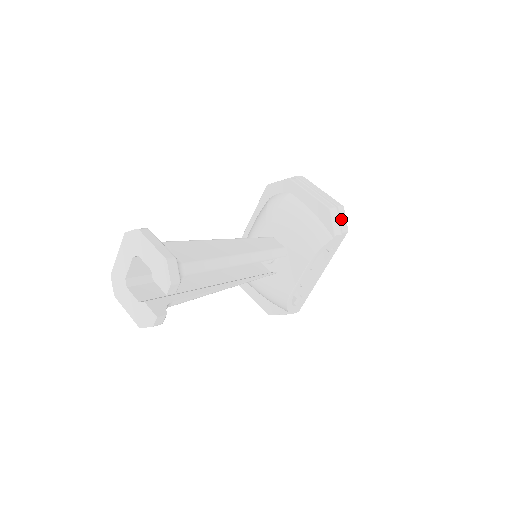
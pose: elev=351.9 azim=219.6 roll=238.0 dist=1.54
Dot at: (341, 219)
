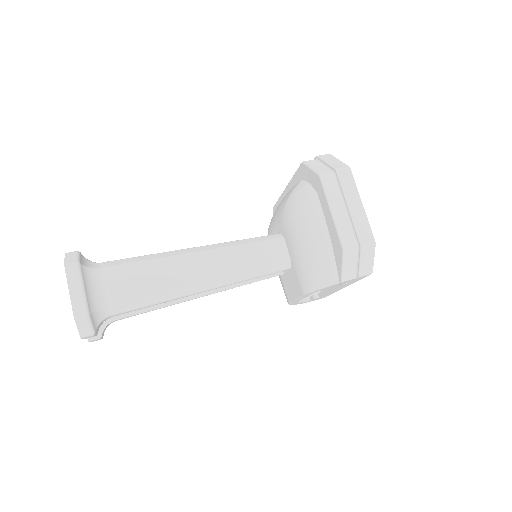
Dot at: (361, 262)
